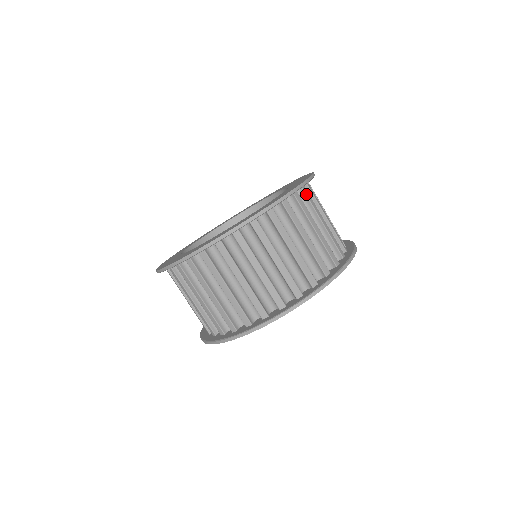
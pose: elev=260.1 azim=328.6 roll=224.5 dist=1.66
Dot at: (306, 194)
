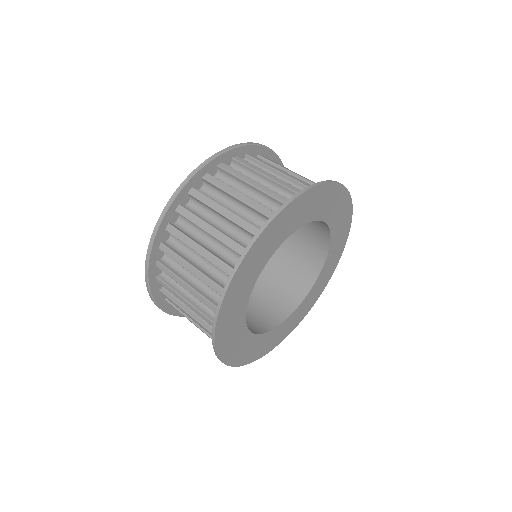
Dot at: (239, 161)
